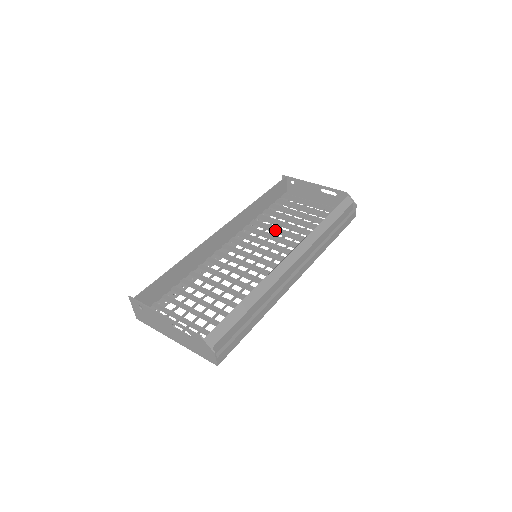
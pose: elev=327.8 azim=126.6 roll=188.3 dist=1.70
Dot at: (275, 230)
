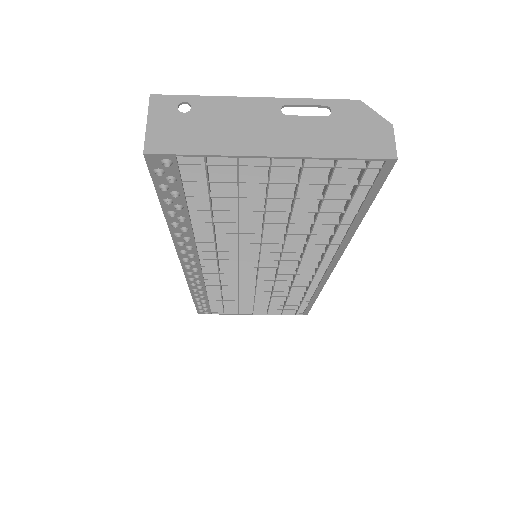
Dot at: occluded
